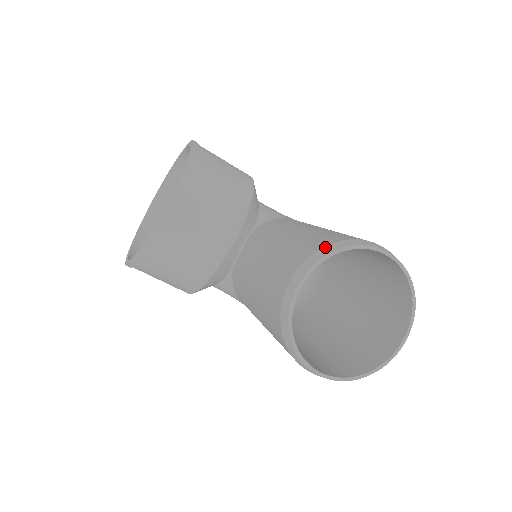
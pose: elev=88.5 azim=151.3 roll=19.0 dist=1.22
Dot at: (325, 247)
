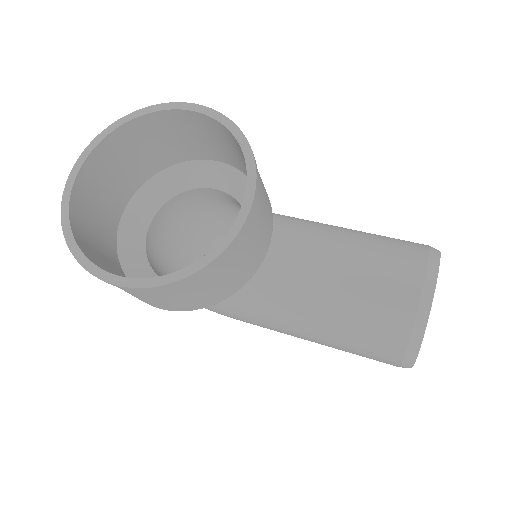
Dot at: (430, 255)
